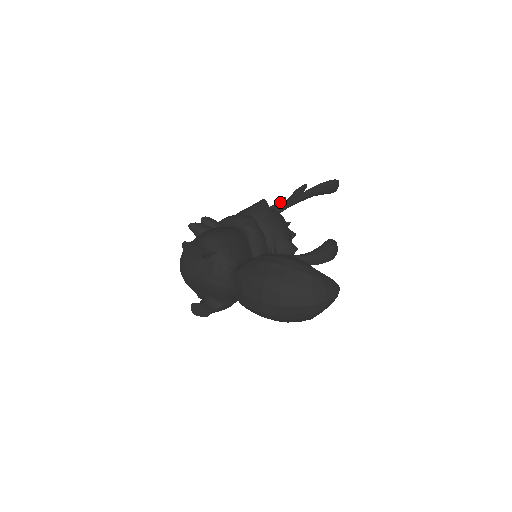
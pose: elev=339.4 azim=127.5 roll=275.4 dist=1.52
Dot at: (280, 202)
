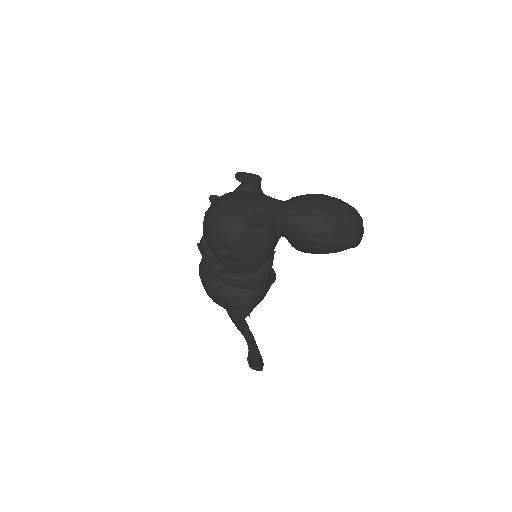
Dot at: occluded
